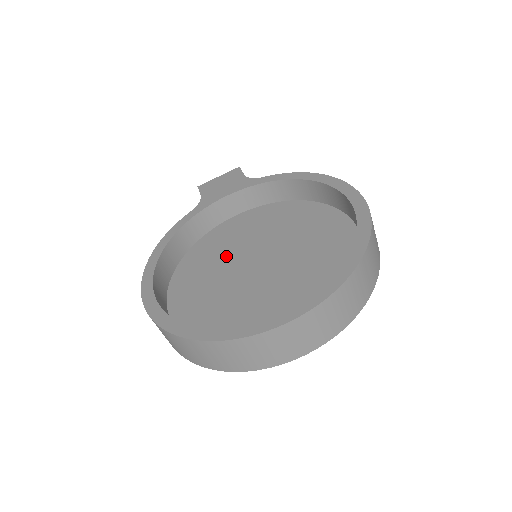
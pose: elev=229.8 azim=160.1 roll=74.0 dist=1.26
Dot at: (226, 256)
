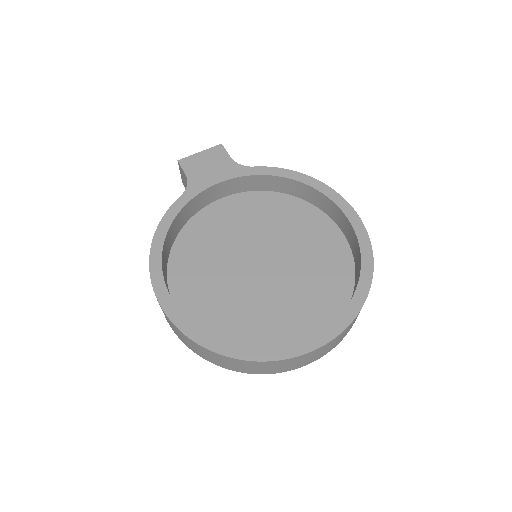
Dot at: (223, 250)
